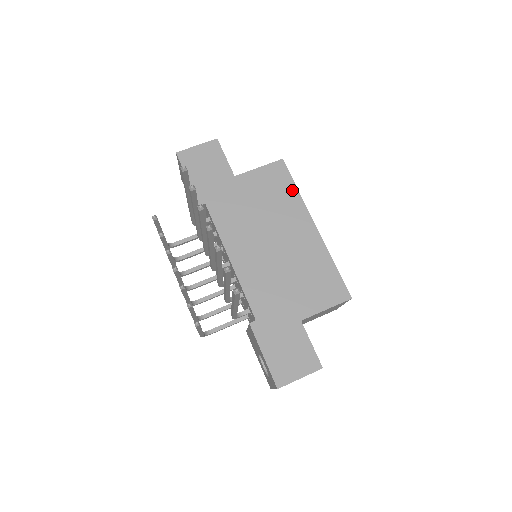
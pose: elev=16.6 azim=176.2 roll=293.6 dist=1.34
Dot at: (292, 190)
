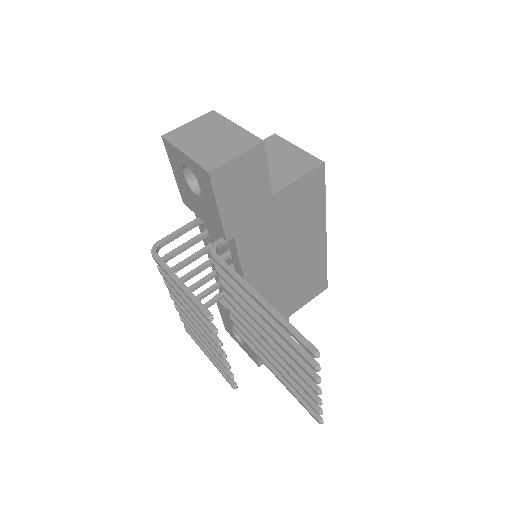
Dot at: (321, 201)
